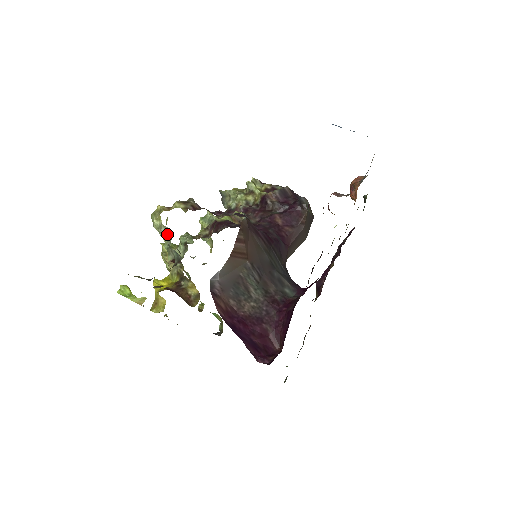
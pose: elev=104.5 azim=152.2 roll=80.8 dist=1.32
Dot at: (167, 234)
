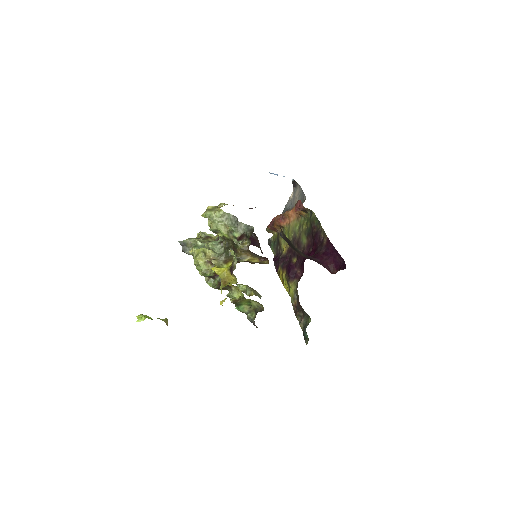
Dot at: (229, 219)
